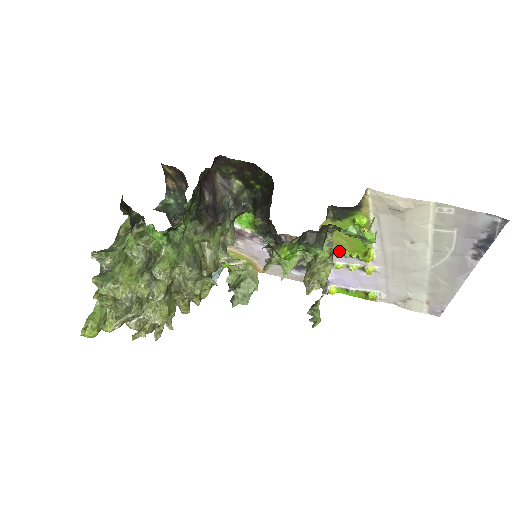
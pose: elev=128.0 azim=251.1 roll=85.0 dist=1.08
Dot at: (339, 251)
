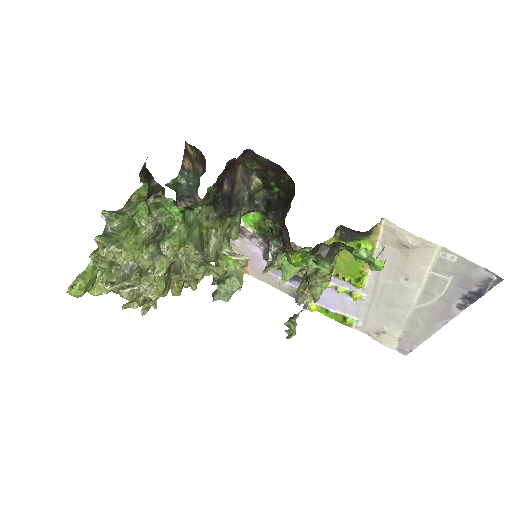
Dot at: (333, 271)
